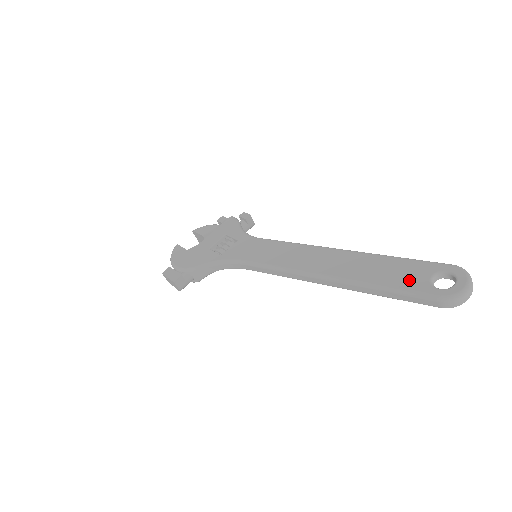
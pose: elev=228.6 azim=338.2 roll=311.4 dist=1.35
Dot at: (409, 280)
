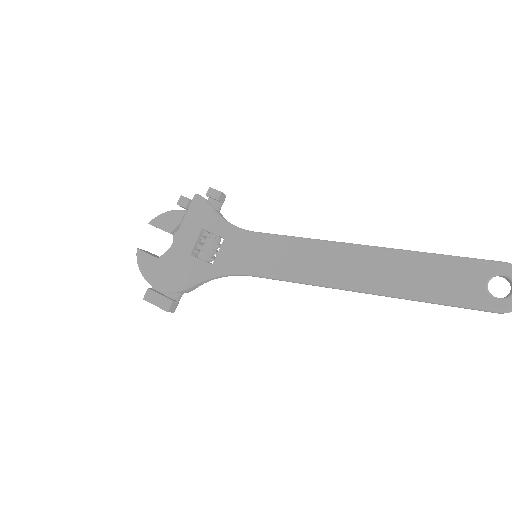
Dot at: (463, 290)
